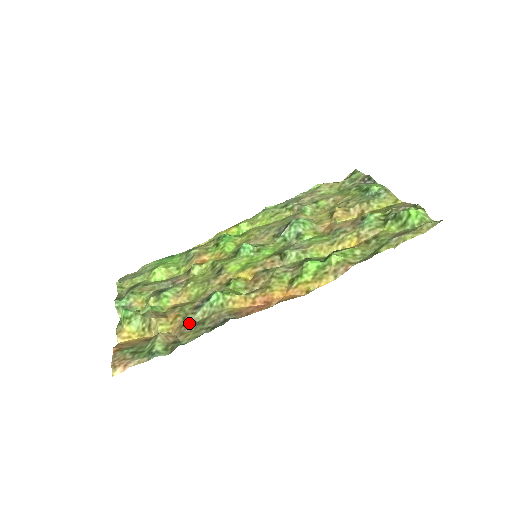
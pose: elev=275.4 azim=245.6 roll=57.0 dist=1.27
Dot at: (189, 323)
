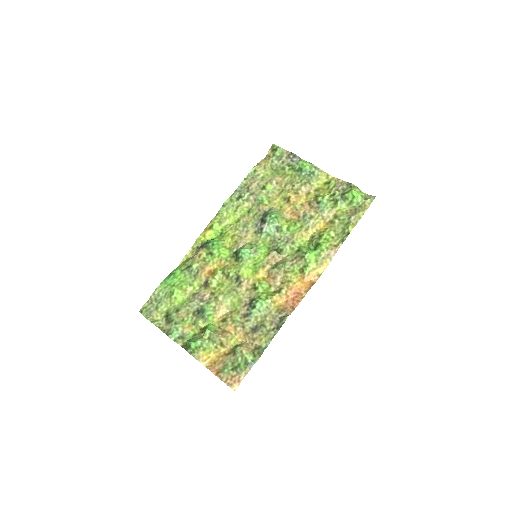
Dot at: (252, 329)
